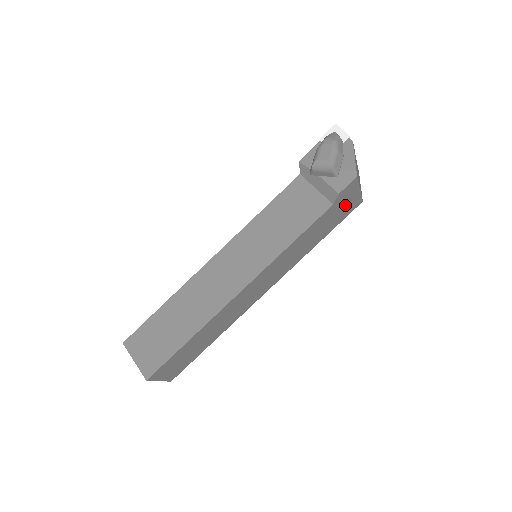
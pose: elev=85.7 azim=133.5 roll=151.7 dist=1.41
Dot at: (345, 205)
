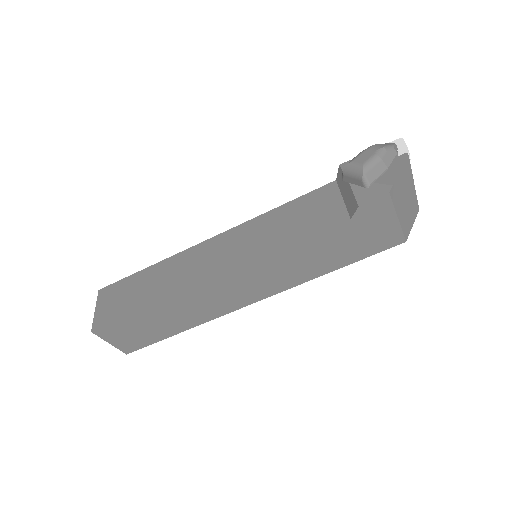
Dot at: (374, 232)
